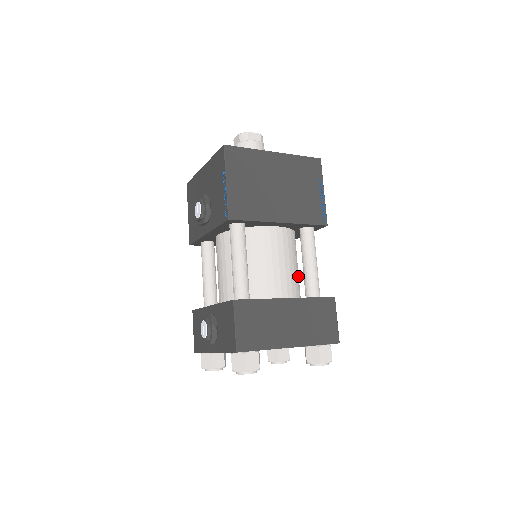
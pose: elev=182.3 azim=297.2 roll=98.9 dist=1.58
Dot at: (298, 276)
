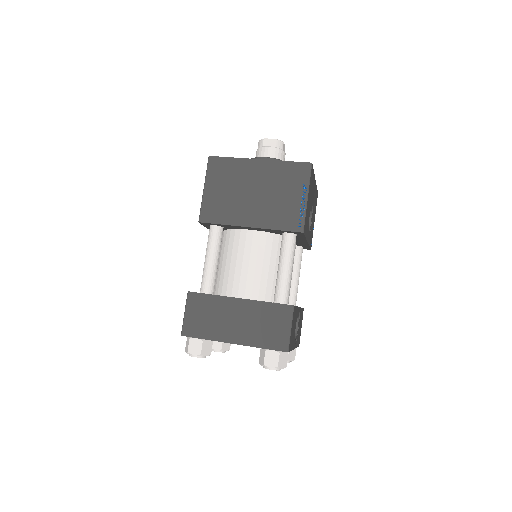
Dot at: occluded
